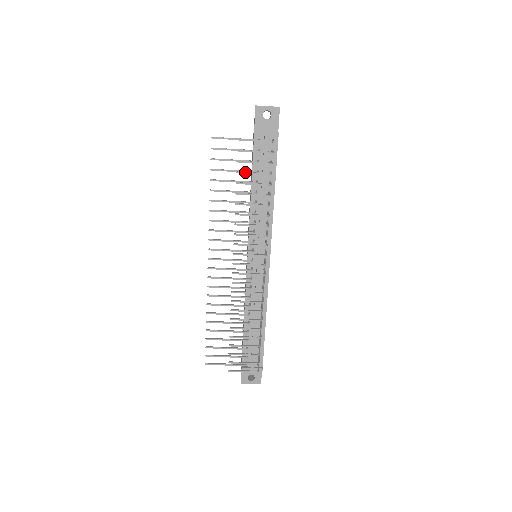
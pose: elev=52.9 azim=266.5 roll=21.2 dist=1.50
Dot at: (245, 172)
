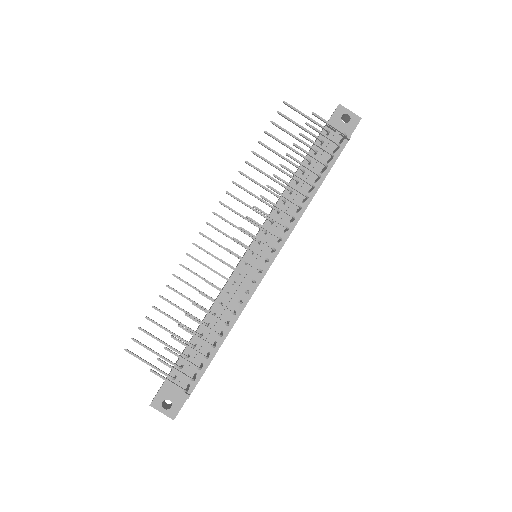
Dot at: (302, 148)
